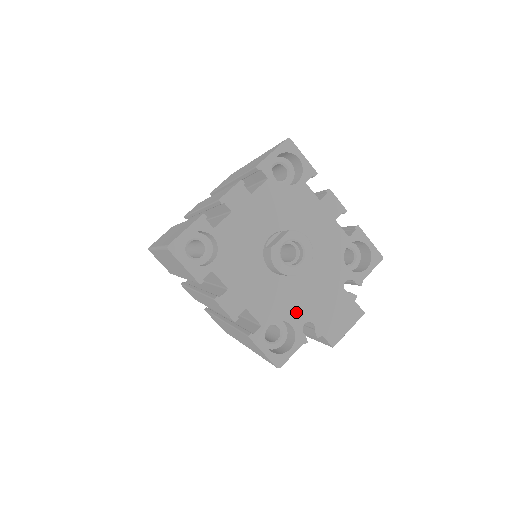
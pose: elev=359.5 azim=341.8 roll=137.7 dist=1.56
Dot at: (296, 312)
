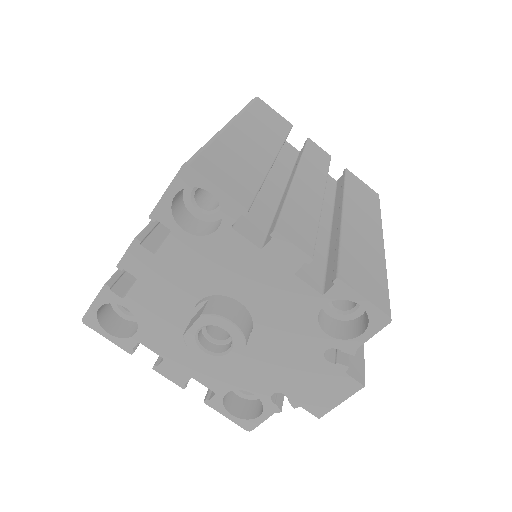
Dot at: (257, 382)
